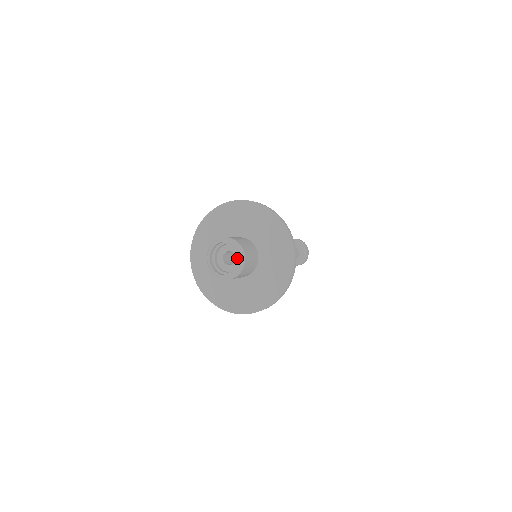
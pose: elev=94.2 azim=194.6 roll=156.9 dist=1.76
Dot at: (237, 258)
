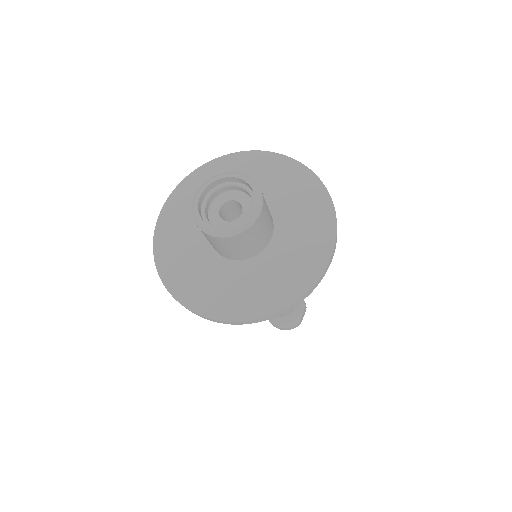
Dot at: (239, 199)
